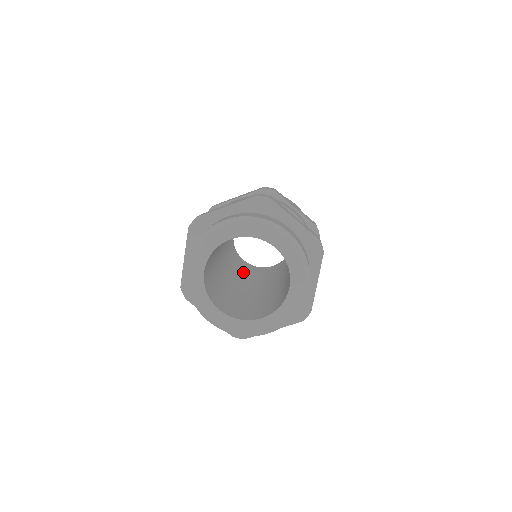
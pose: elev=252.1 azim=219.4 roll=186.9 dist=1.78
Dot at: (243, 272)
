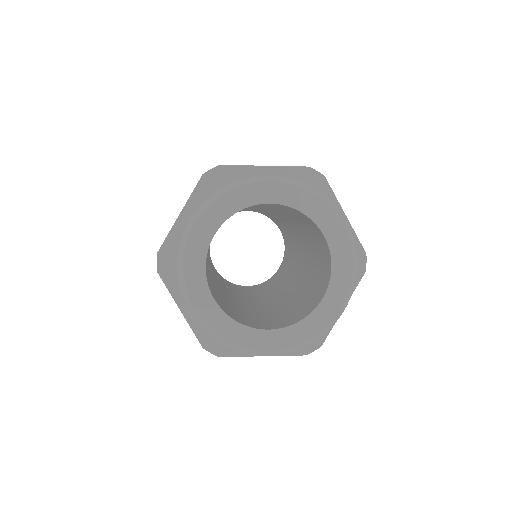
Dot at: occluded
